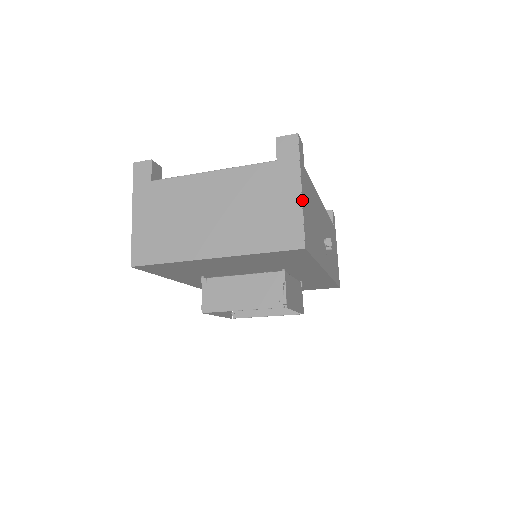
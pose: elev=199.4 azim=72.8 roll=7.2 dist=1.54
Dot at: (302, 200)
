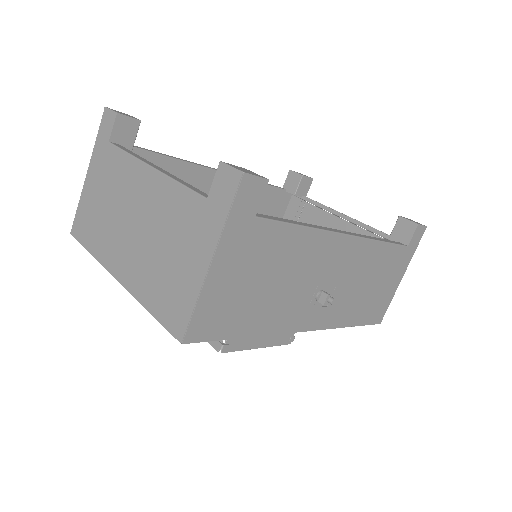
Dot at: (205, 278)
